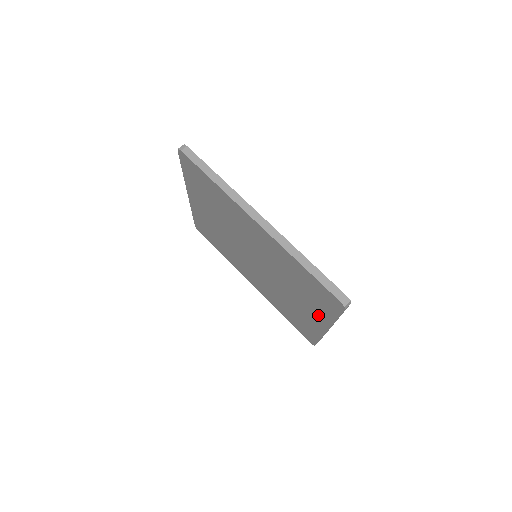
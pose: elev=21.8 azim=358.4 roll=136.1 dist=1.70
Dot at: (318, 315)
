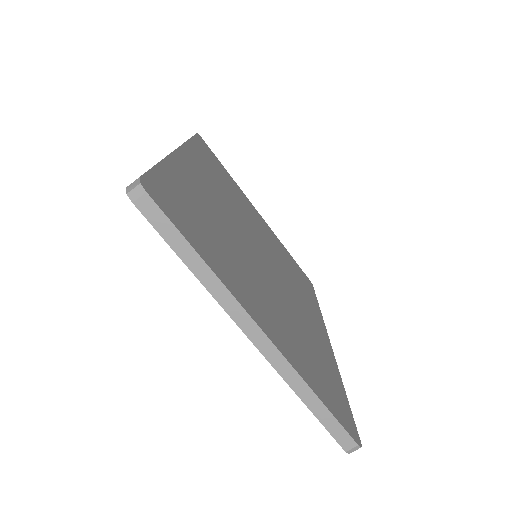
Dot at: occluded
